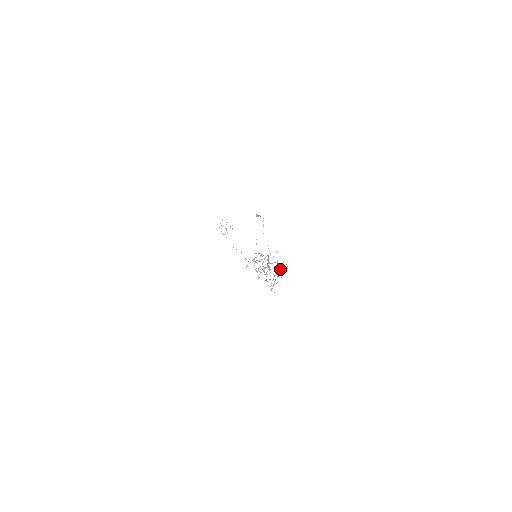
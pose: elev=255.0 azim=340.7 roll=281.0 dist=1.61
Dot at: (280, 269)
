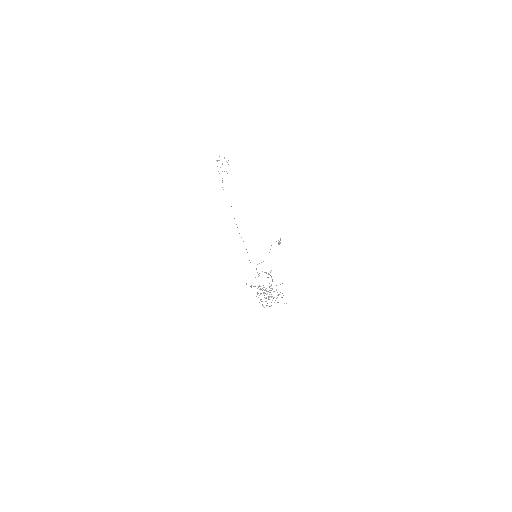
Dot at: occluded
